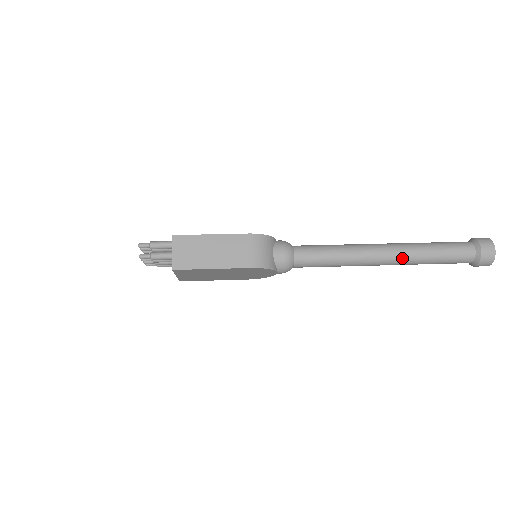
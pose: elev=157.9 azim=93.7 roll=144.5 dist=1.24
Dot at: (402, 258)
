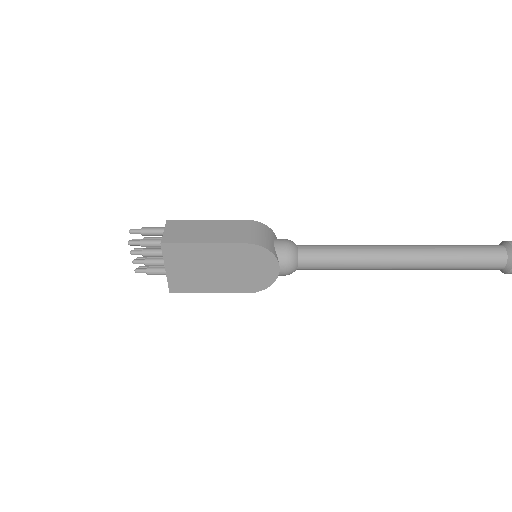
Dot at: (421, 254)
